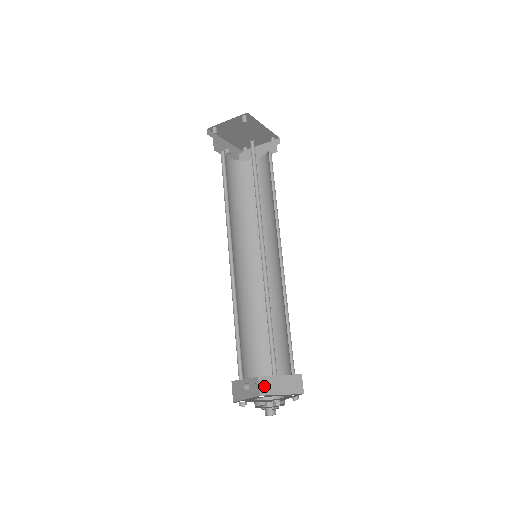
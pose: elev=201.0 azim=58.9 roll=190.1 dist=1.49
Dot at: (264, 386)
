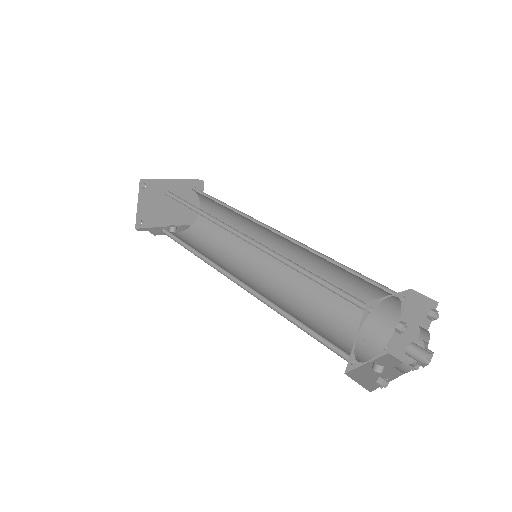
Dot at: (404, 354)
